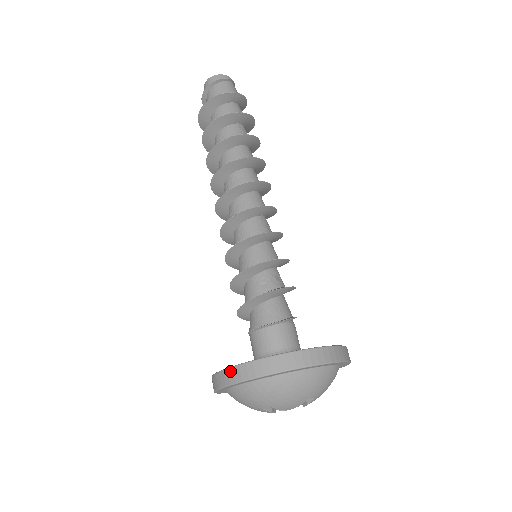
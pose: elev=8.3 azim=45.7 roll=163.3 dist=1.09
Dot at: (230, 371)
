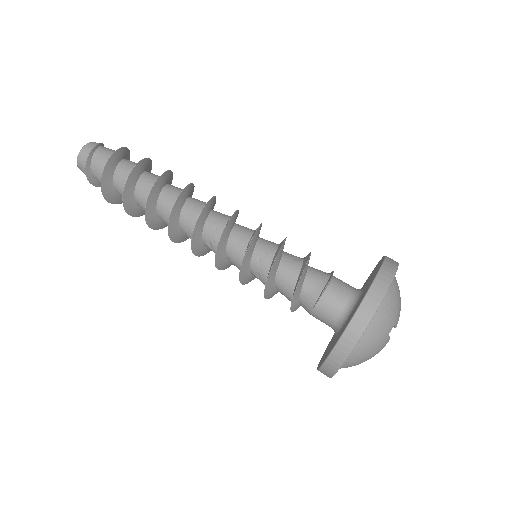
Dot at: (367, 300)
